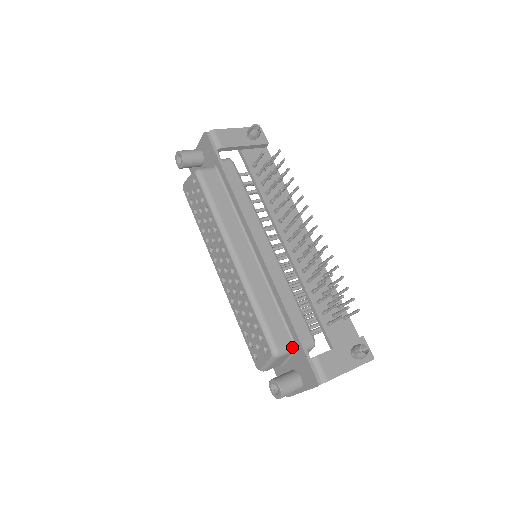
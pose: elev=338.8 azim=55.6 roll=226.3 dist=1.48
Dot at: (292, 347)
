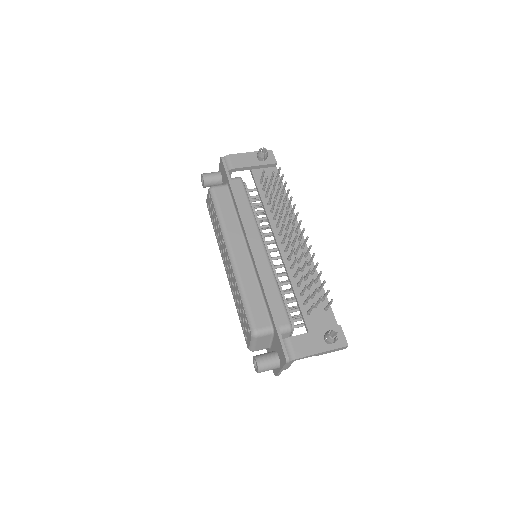
Dot at: (270, 329)
